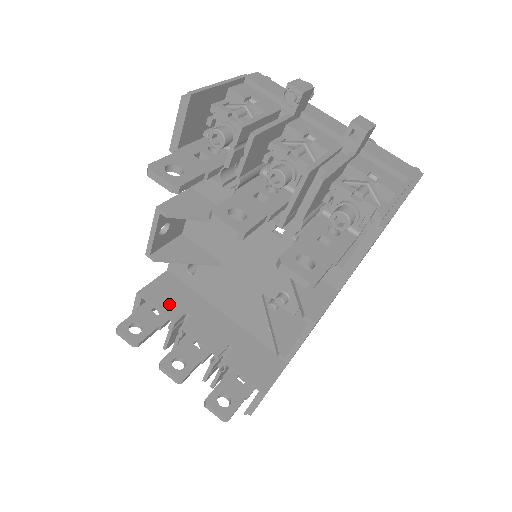
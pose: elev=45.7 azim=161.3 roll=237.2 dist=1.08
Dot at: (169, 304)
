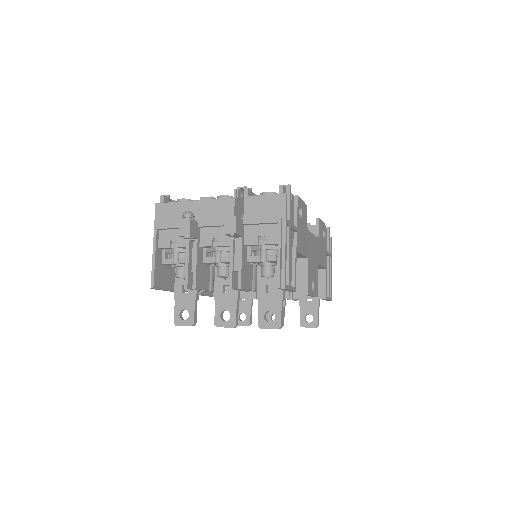
Dot at: occluded
